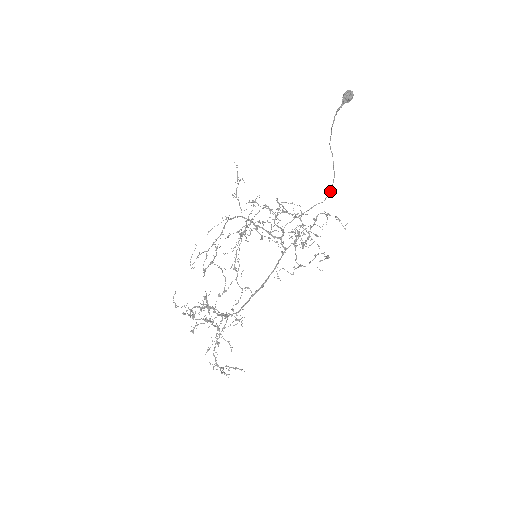
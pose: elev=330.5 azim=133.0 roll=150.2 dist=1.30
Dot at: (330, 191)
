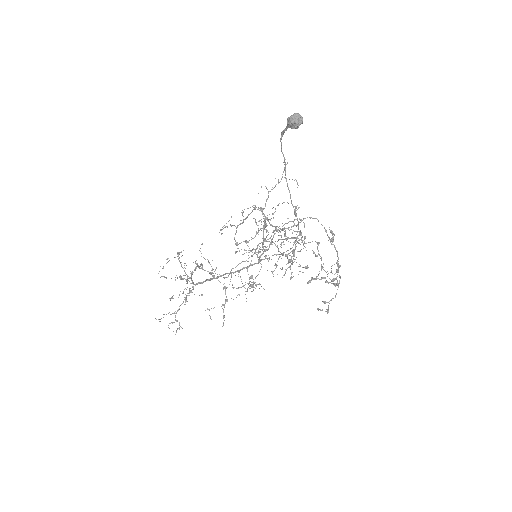
Dot at: (298, 229)
